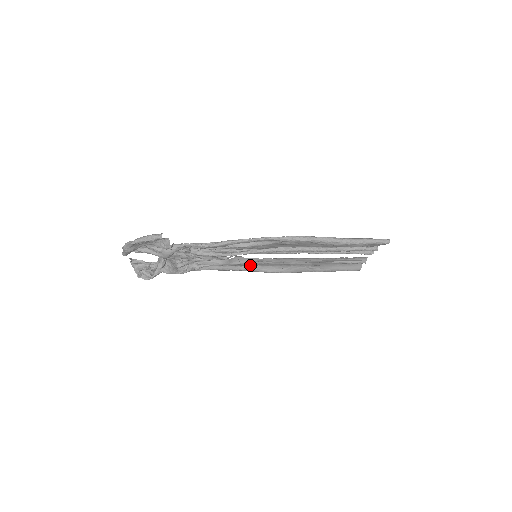
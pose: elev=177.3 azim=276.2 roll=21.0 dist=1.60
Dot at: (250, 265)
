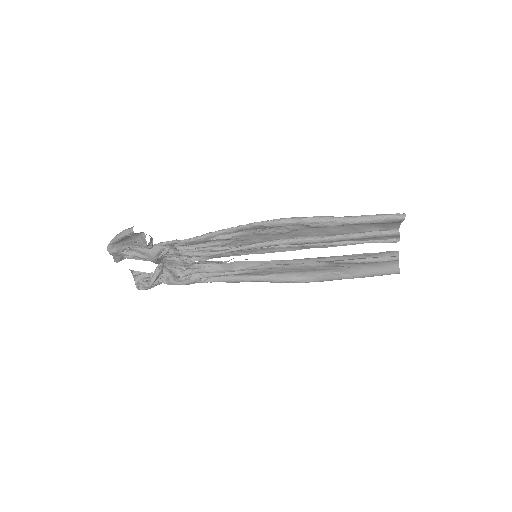
Dot at: (262, 274)
